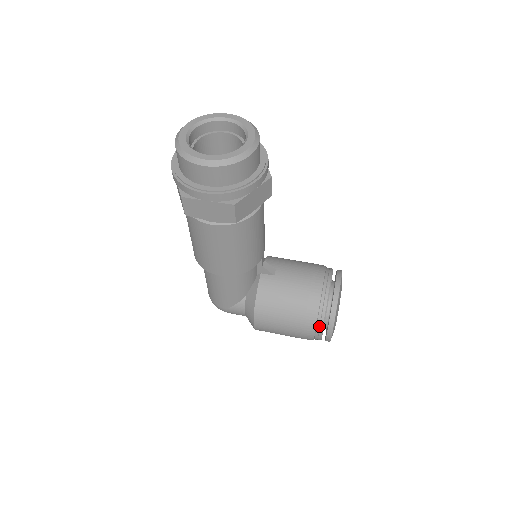
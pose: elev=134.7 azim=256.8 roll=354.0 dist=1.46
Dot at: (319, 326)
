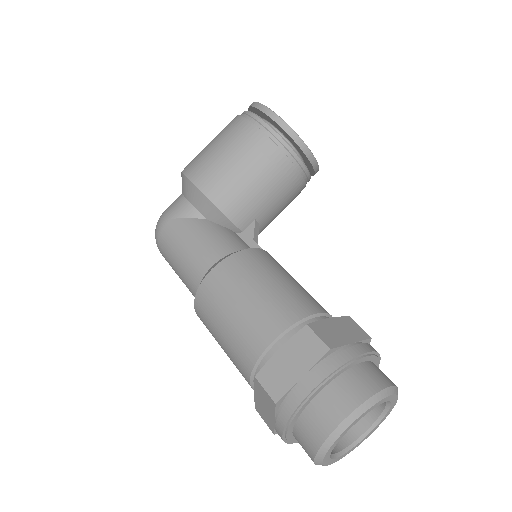
Dot at: occluded
